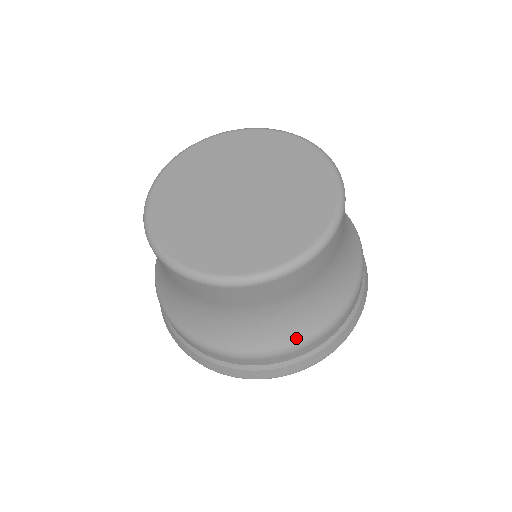
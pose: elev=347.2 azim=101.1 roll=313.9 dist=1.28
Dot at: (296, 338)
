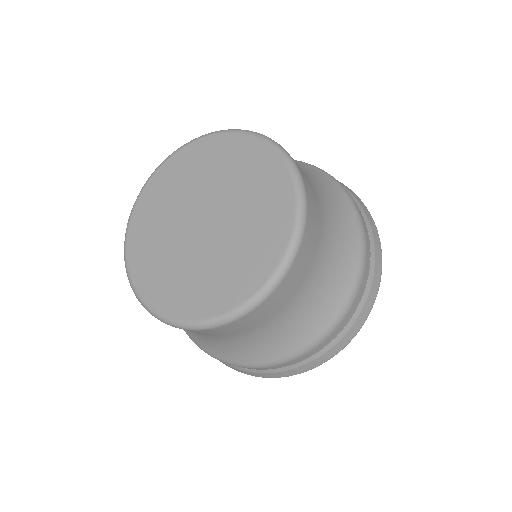
Dot at: (225, 357)
